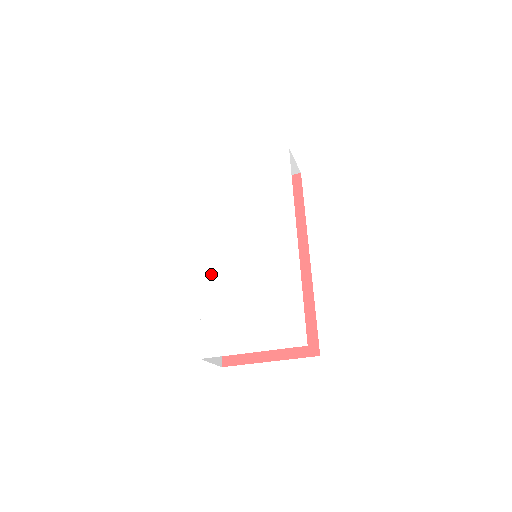
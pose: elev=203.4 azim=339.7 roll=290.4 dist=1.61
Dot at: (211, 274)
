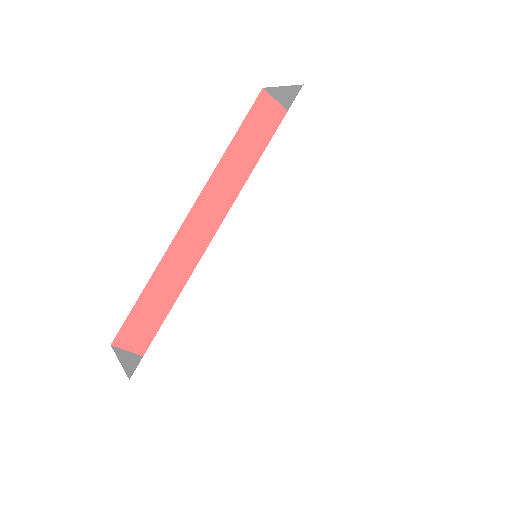
Dot at: (213, 270)
